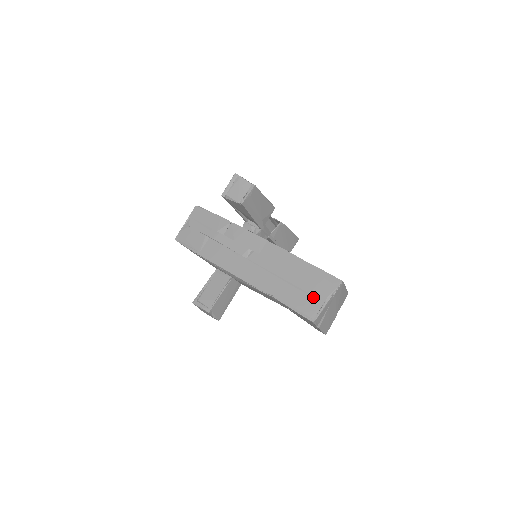
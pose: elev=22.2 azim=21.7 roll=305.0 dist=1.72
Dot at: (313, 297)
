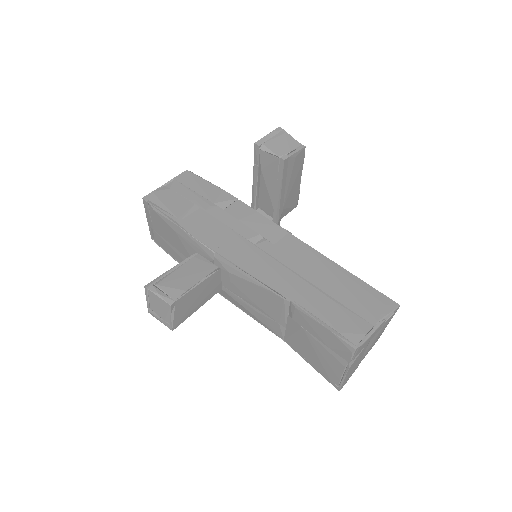
Dot at: (356, 315)
